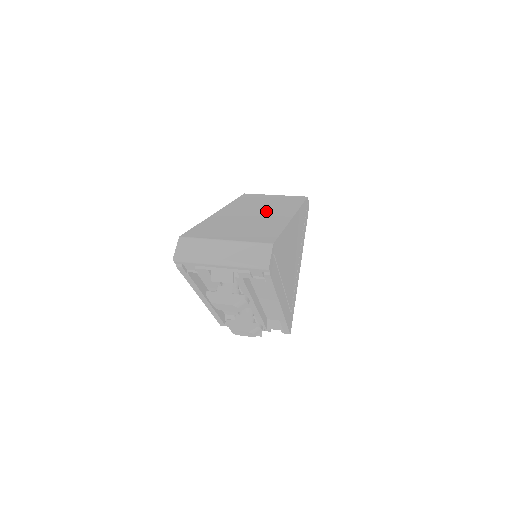
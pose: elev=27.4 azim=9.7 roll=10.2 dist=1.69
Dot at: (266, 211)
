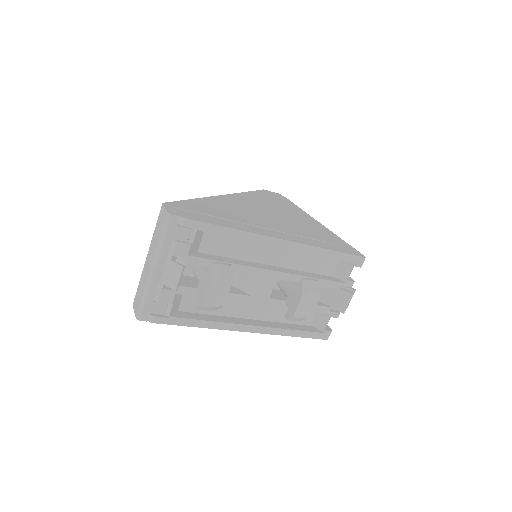
Dot at: occluded
